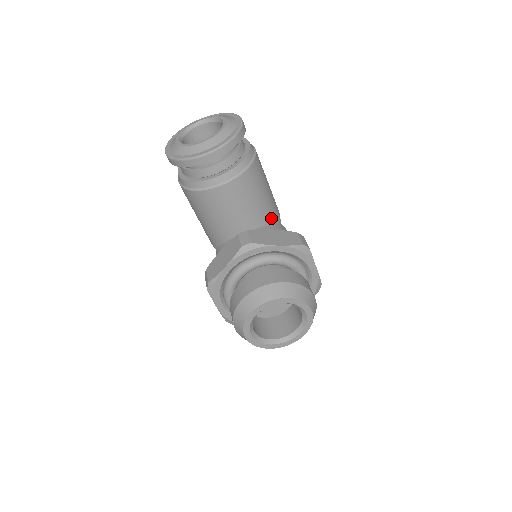
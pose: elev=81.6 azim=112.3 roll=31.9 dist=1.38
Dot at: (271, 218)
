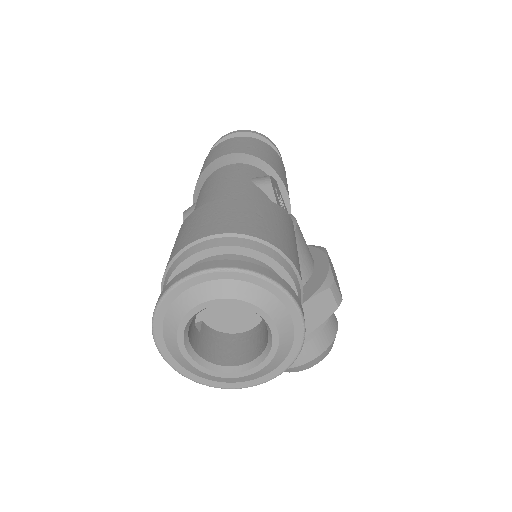
Dot at: occluded
